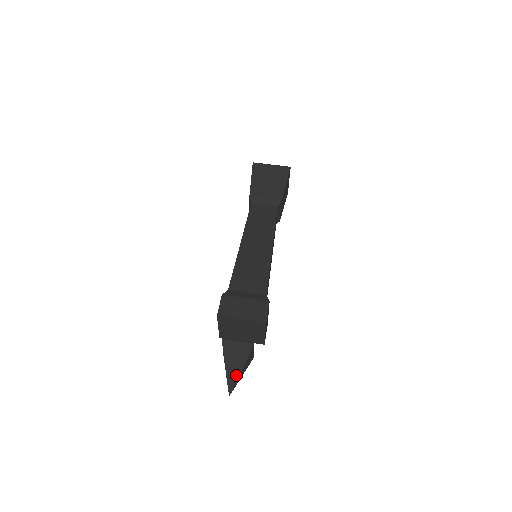
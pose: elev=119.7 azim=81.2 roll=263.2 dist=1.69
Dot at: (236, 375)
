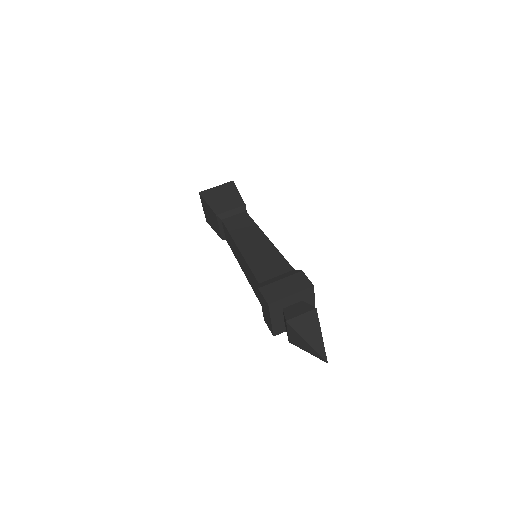
Dot at: (320, 342)
